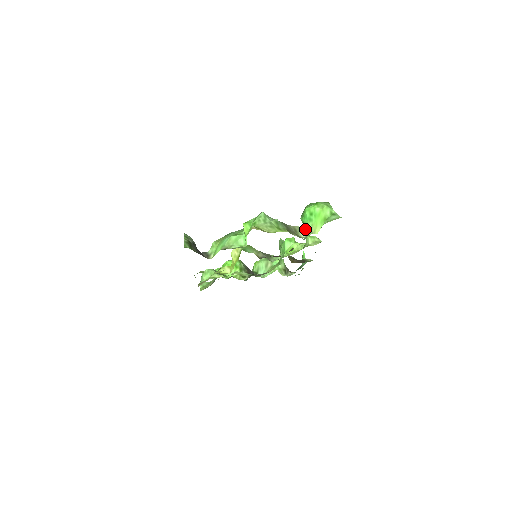
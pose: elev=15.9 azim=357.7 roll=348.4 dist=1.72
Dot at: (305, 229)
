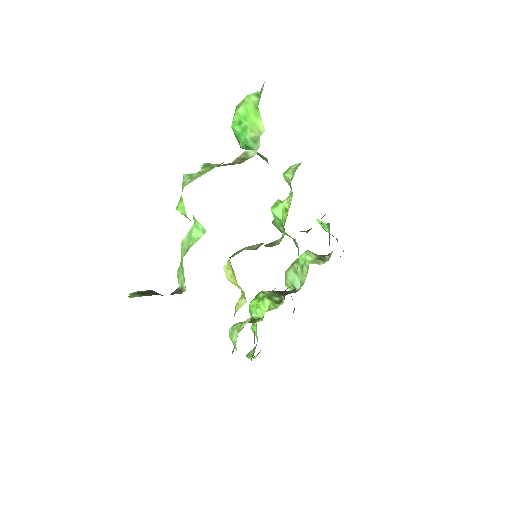
Dot at: (251, 147)
